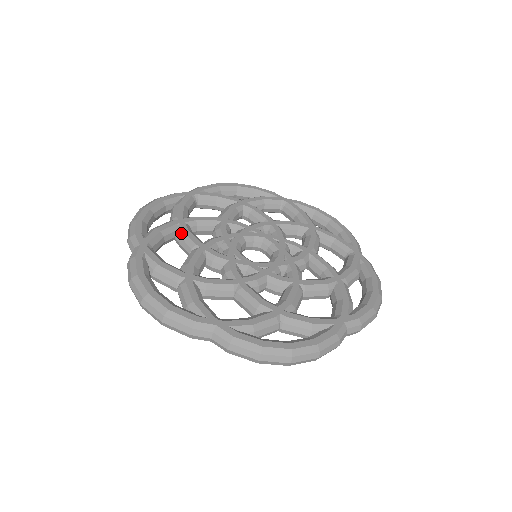
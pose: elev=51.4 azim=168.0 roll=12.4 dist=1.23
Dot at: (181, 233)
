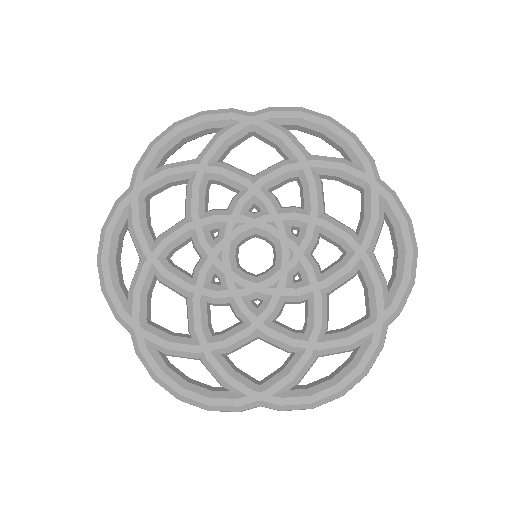
Dot at: (162, 279)
